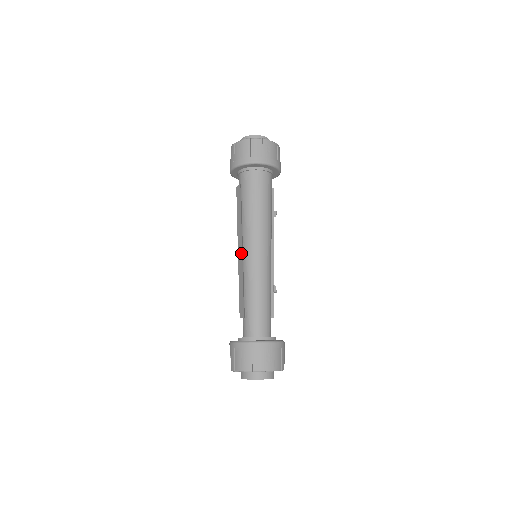
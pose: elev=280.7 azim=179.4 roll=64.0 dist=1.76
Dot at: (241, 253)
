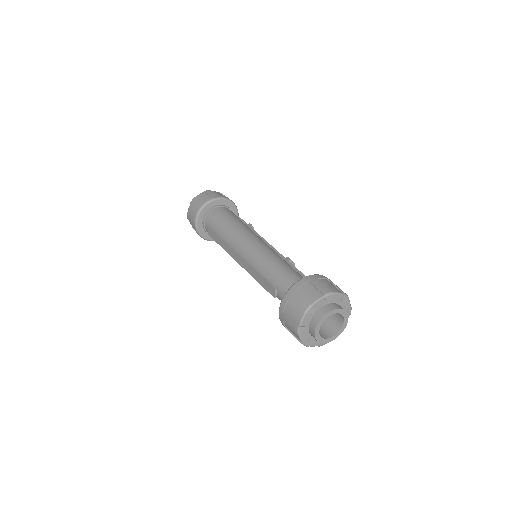
Dot at: (239, 257)
